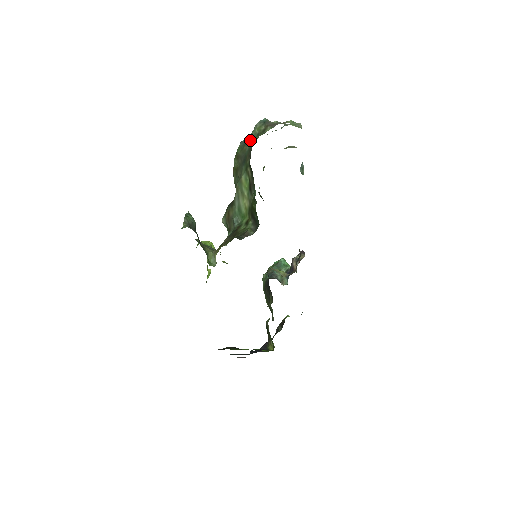
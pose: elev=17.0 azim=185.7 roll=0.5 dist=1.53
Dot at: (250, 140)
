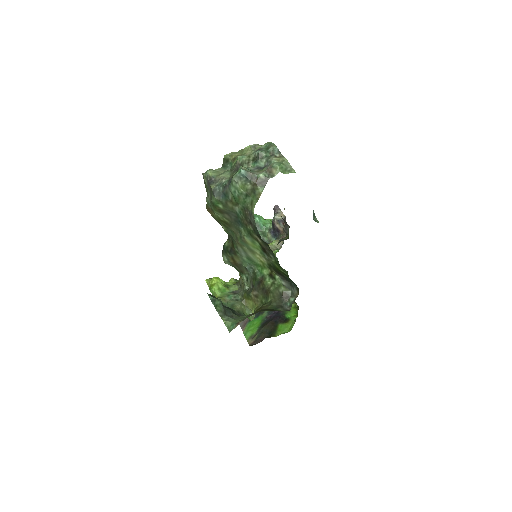
Dot at: (236, 200)
